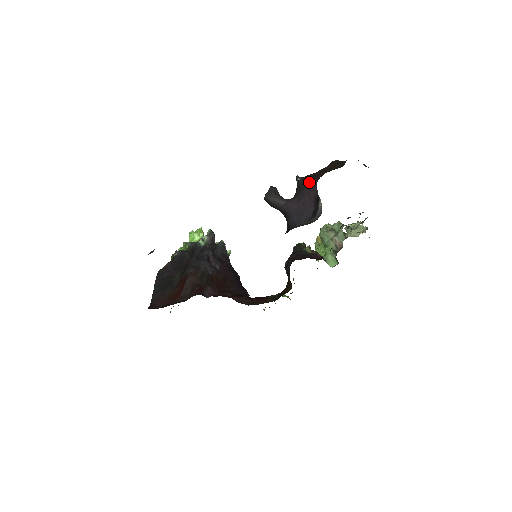
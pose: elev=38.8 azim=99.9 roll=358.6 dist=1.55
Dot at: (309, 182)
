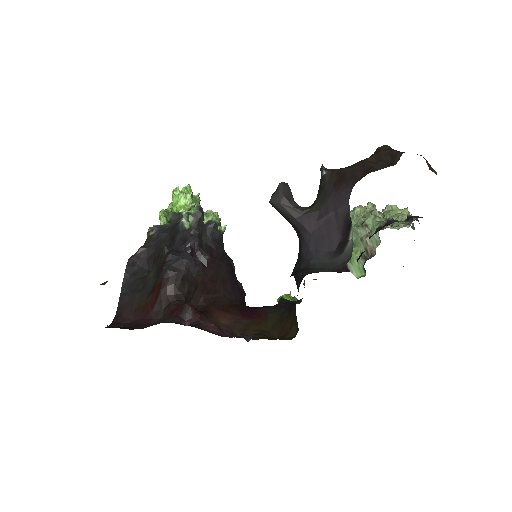
Dot at: (339, 186)
